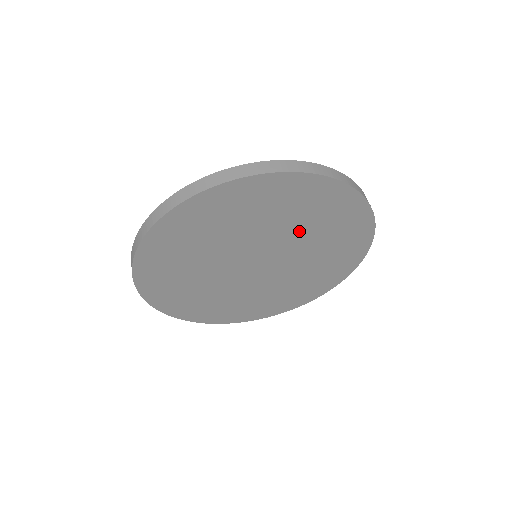
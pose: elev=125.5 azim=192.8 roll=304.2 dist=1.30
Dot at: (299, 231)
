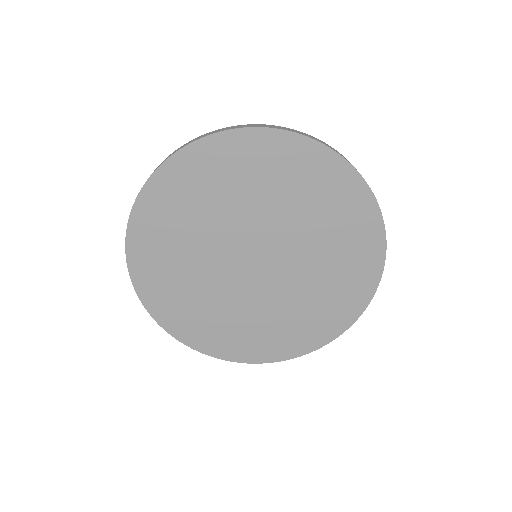
Dot at: (301, 221)
